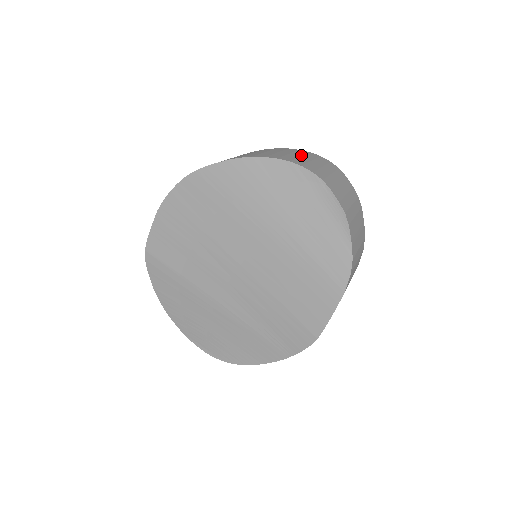
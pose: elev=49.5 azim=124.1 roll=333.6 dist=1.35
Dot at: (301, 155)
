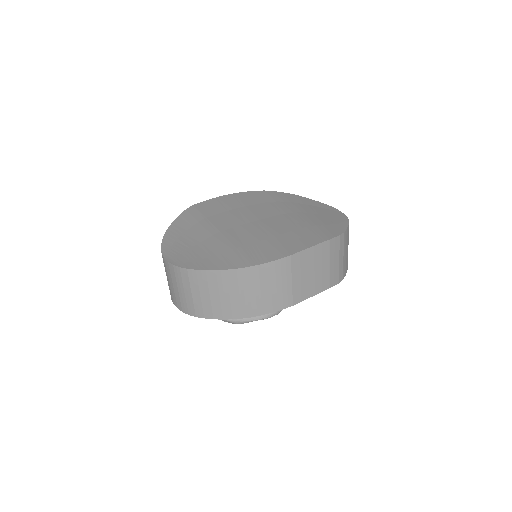
Dot at: occluded
